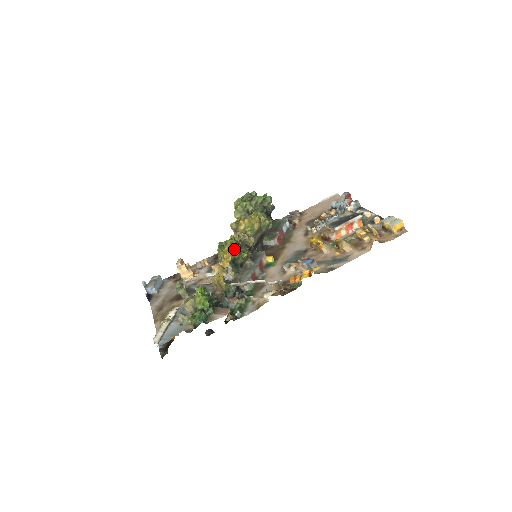
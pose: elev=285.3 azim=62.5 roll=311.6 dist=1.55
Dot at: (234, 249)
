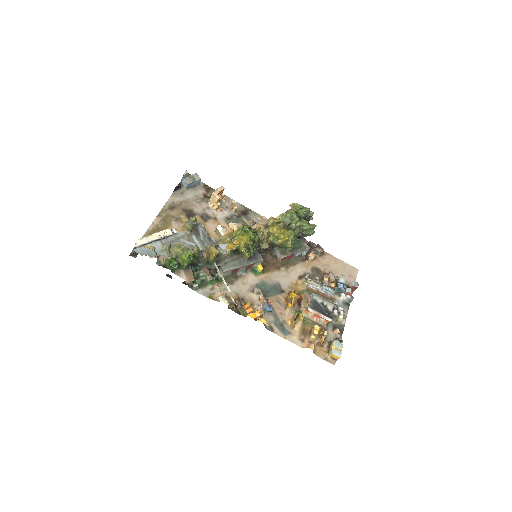
Dot at: (246, 244)
